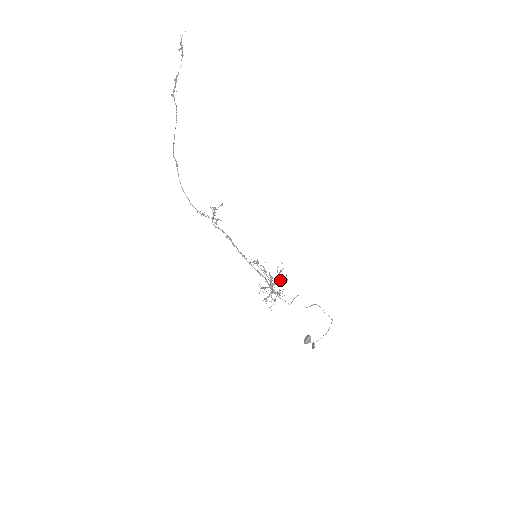
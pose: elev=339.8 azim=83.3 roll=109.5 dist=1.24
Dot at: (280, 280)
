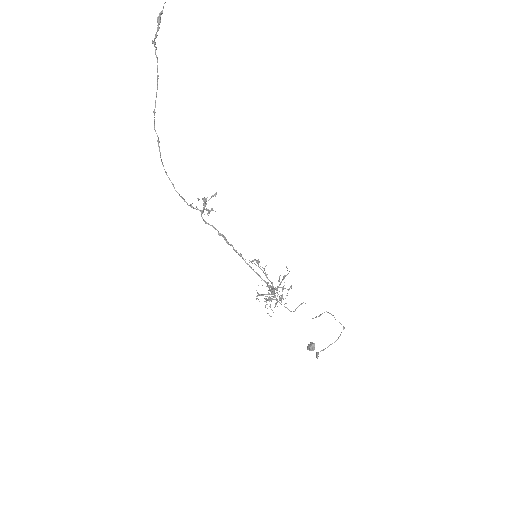
Dot at: (283, 287)
